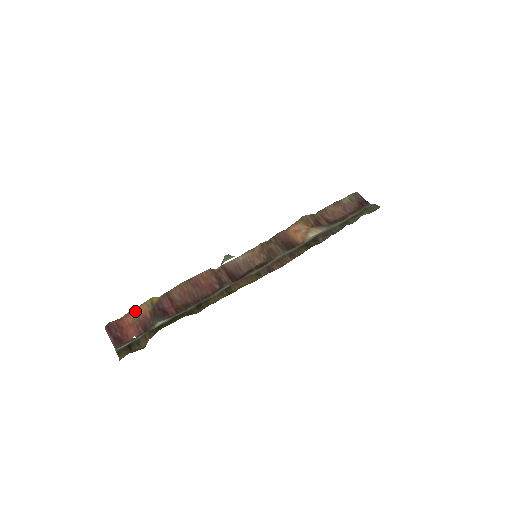
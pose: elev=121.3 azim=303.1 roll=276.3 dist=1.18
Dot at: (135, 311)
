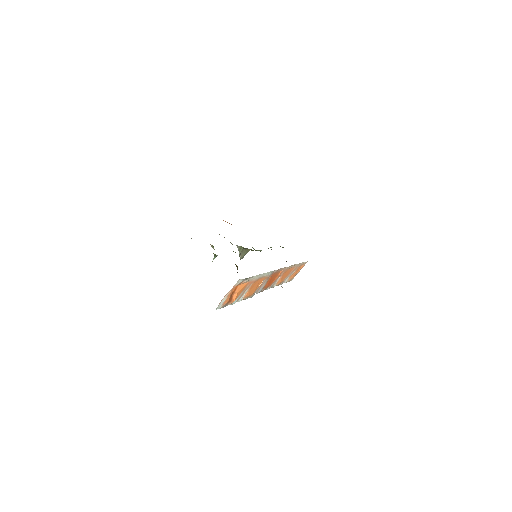
Dot at: occluded
